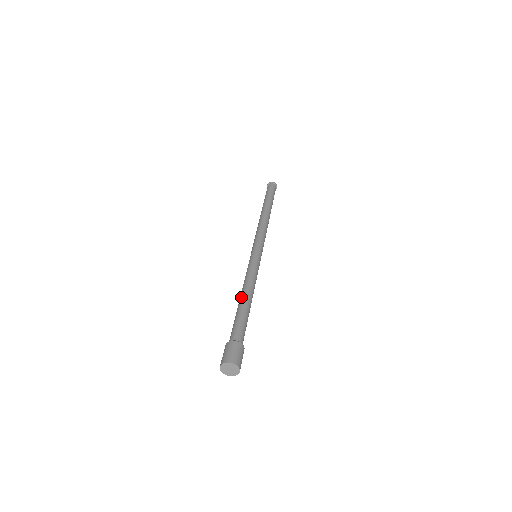
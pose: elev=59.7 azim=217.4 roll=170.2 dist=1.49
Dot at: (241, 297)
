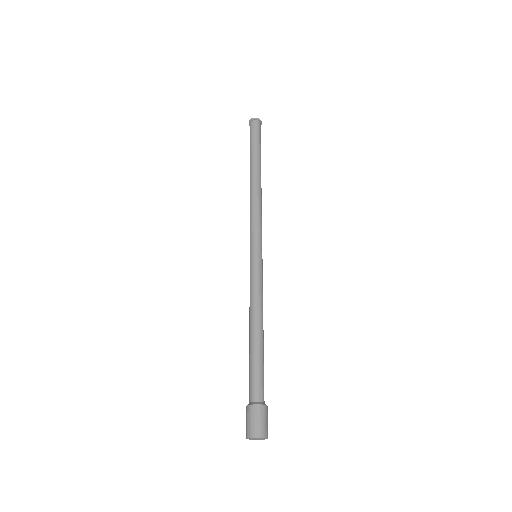
Dot at: (249, 333)
